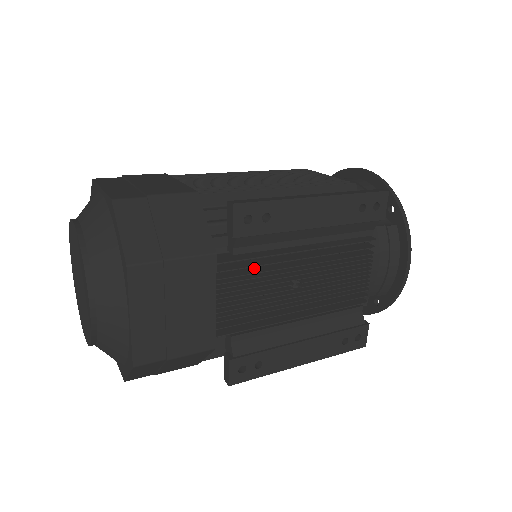
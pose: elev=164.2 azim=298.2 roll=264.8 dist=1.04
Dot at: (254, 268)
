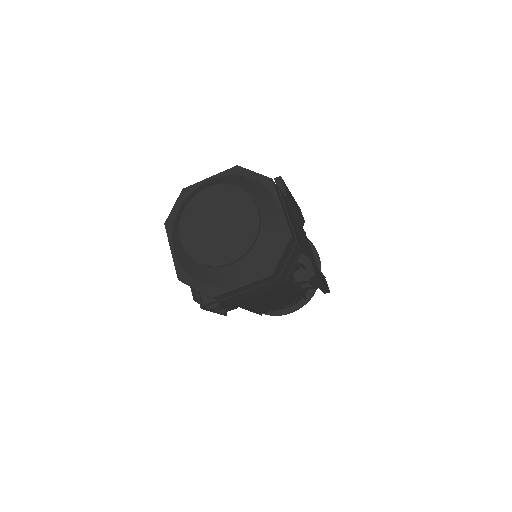
Dot at: occluded
